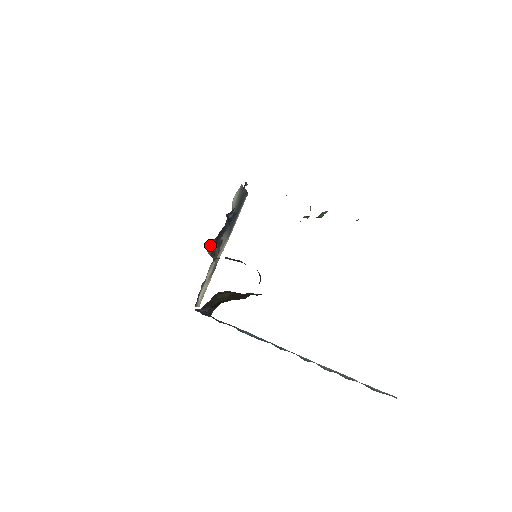
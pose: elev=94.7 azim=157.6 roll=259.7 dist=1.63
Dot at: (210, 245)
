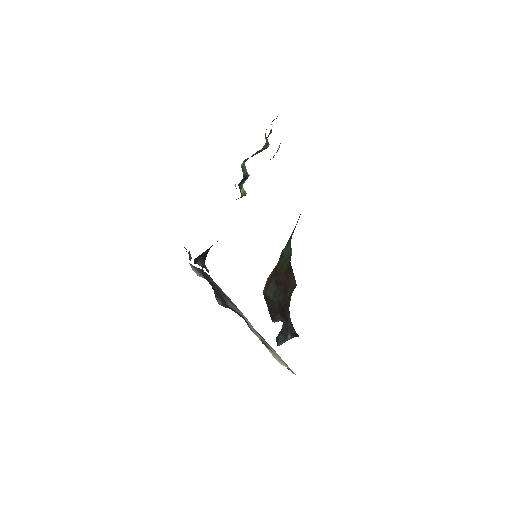
Dot at: (219, 302)
